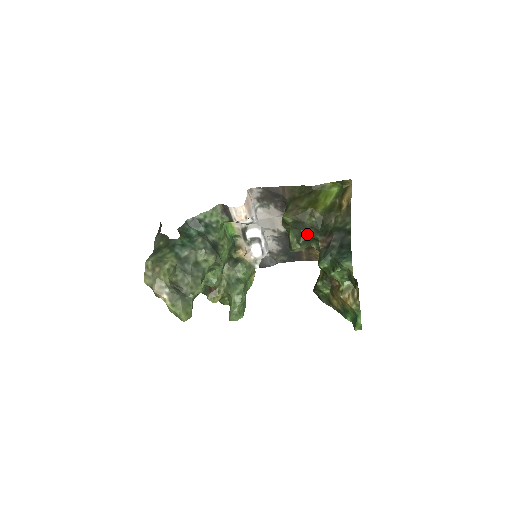
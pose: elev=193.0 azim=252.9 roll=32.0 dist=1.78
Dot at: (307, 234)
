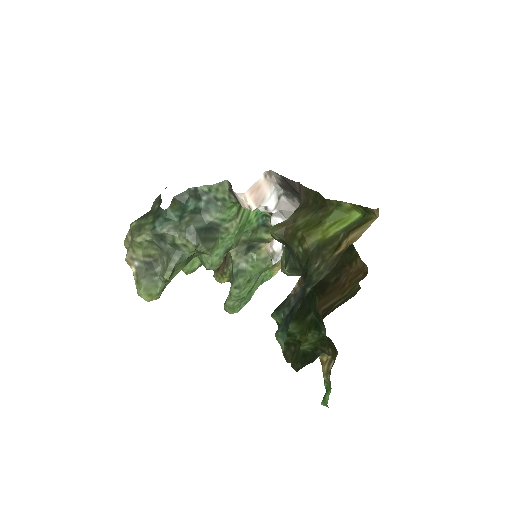
Dot at: (295, 263)
